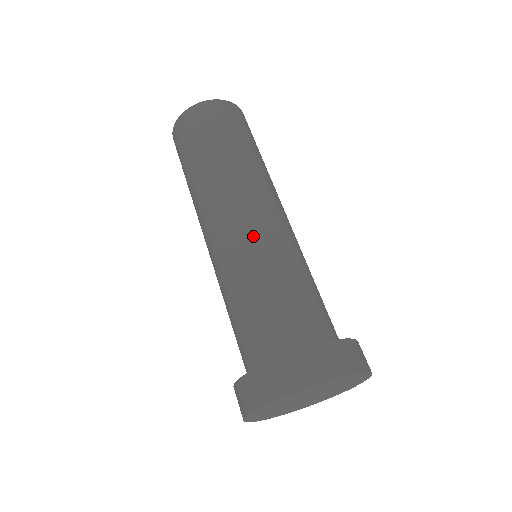
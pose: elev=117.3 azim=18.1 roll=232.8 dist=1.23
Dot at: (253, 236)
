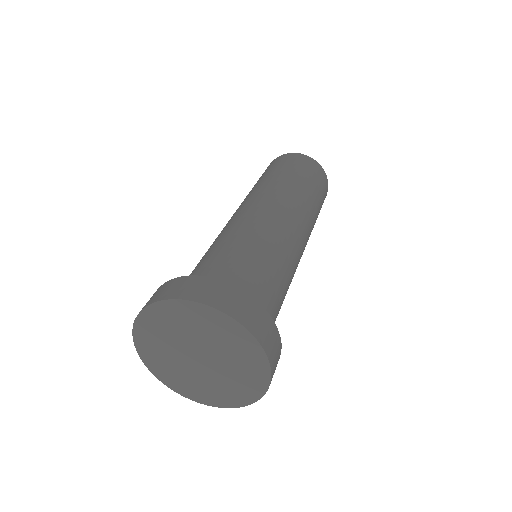
Dot at: occluded
